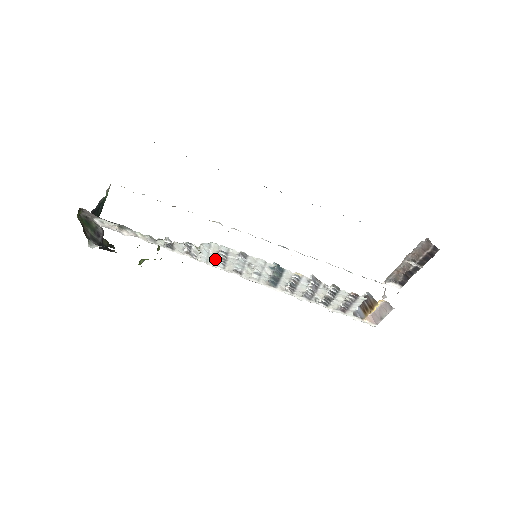
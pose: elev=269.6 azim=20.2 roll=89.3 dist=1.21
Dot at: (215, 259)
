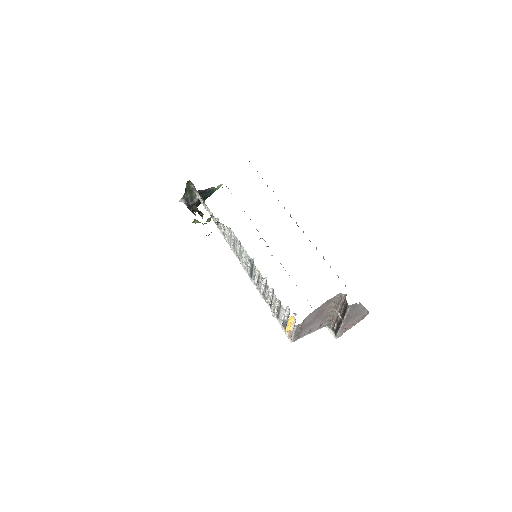
Dot at: (231, 242)
